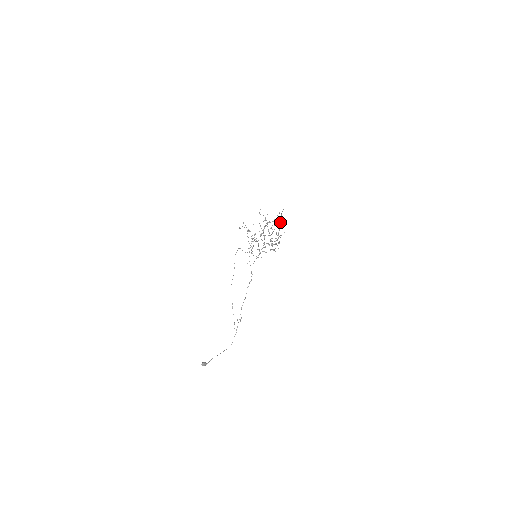
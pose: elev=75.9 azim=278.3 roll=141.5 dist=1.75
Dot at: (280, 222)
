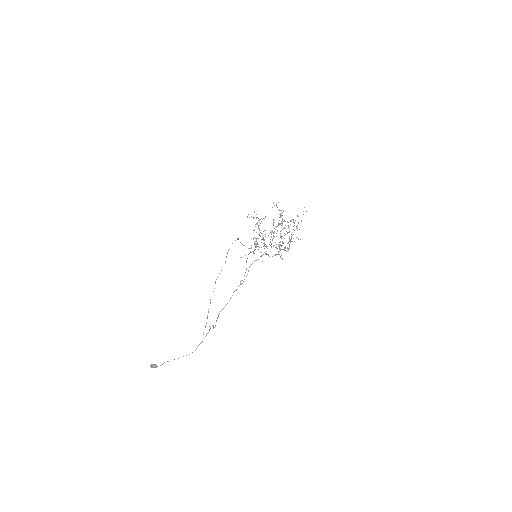
Dot at: occluded
